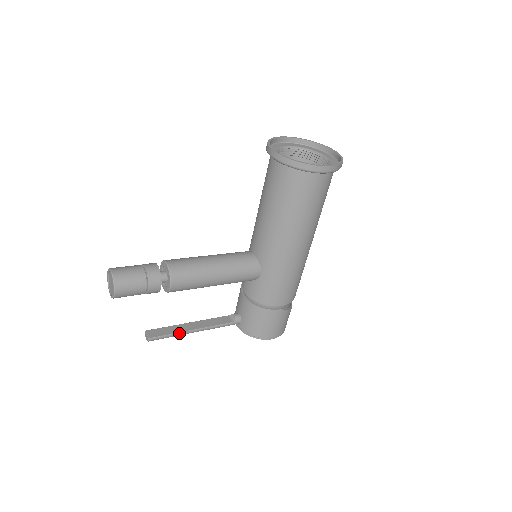
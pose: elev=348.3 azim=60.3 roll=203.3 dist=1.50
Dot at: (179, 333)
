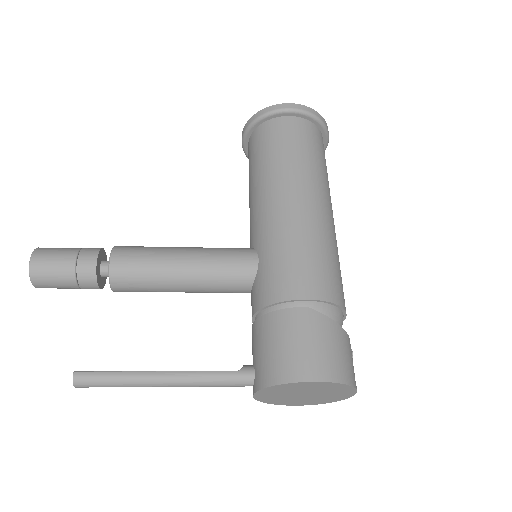
Dot at: (130, 373)
